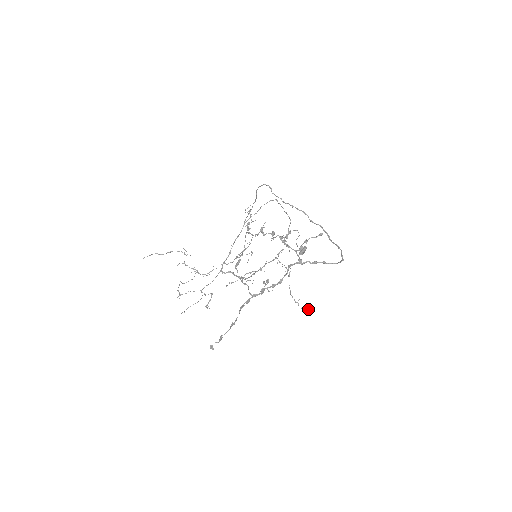
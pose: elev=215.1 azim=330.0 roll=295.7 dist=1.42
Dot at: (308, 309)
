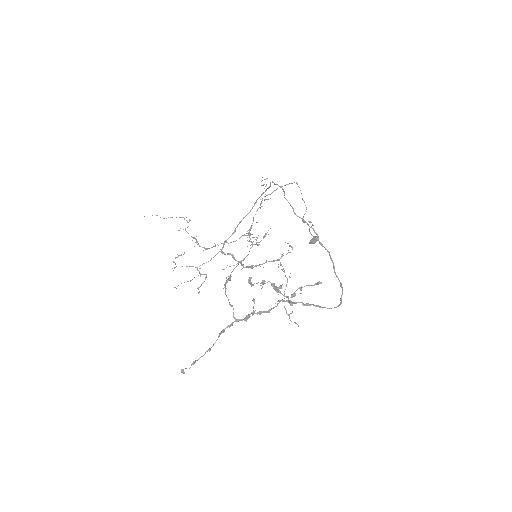
Dot at: (298, 325)
